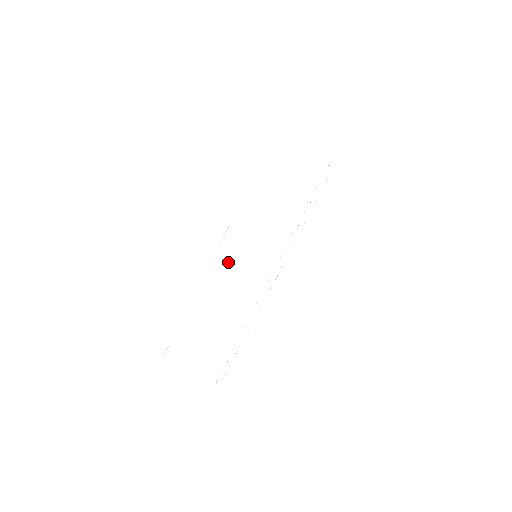
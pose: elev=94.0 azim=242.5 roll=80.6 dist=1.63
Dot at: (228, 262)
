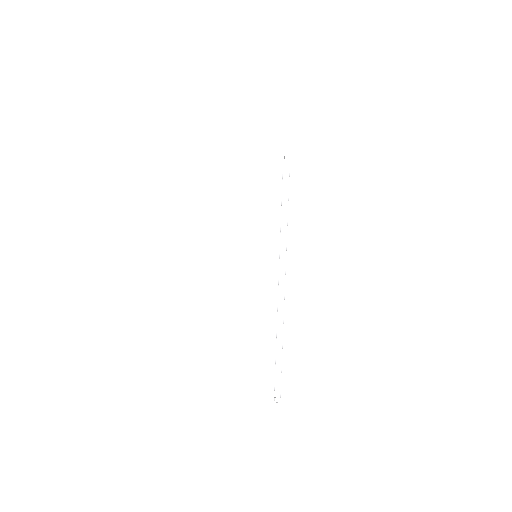
Dot at: occluded
